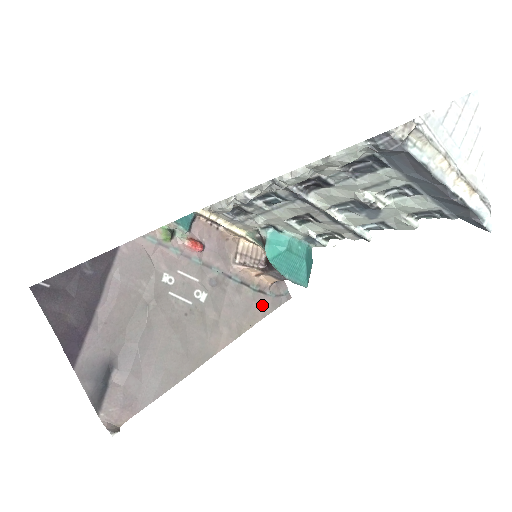
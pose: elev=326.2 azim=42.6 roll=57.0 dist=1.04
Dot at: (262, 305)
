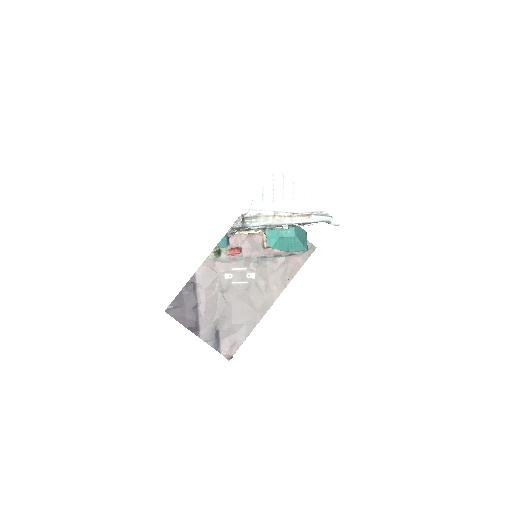
Dot at: (295, 262)
